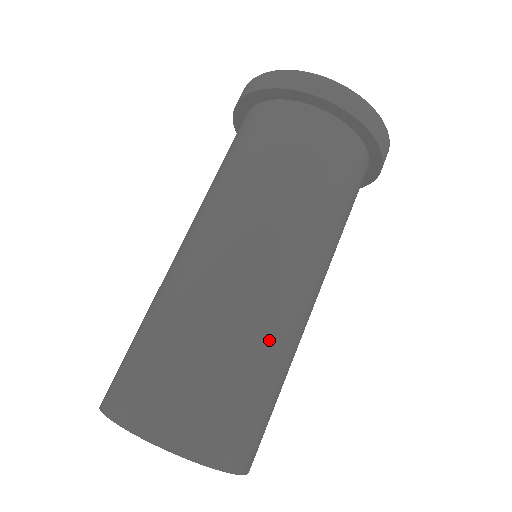
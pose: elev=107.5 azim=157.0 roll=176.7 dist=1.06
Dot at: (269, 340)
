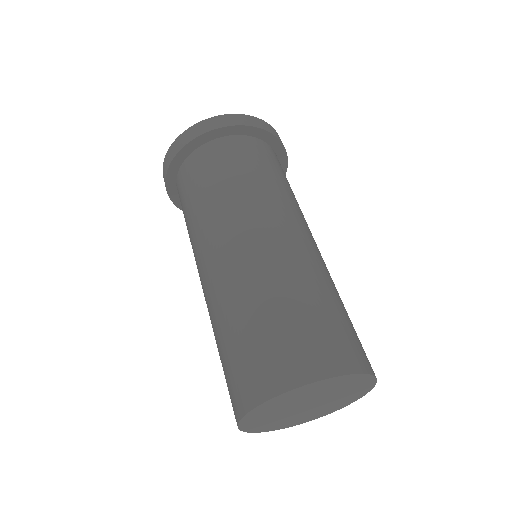
Dot at: (334, 285)
